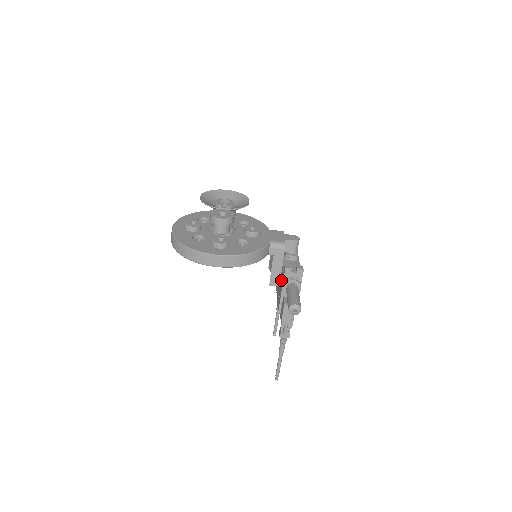
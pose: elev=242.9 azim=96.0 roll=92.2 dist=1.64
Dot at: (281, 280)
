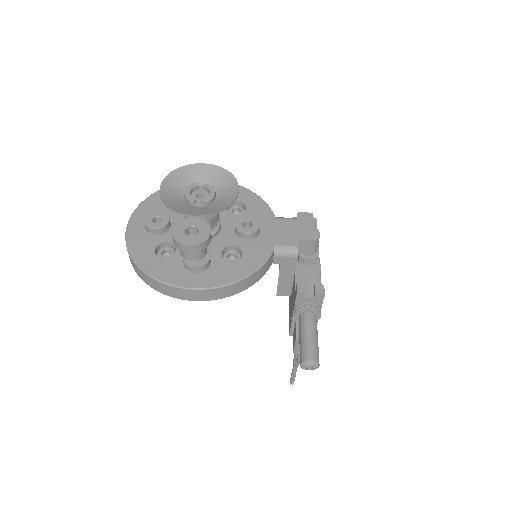
Dot at: (292, 296)
